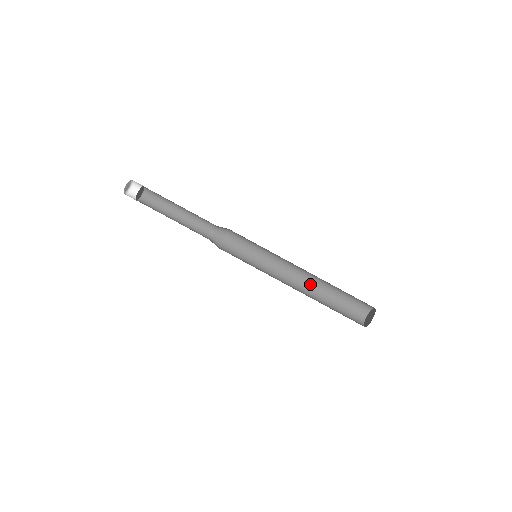
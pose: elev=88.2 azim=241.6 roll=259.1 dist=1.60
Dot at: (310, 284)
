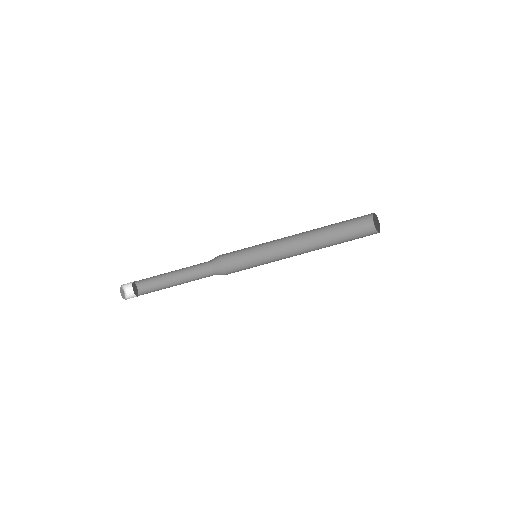
Dot at: (312, 239)
